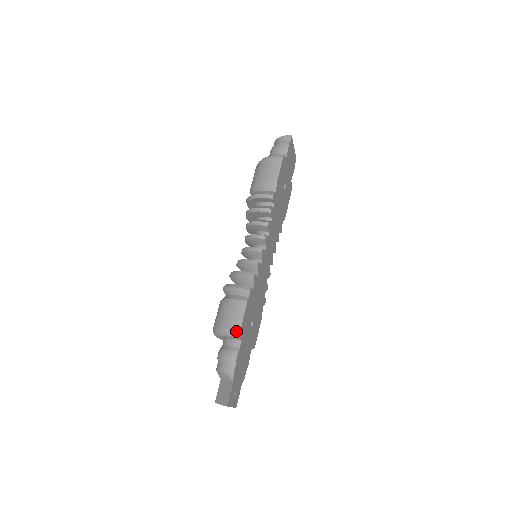
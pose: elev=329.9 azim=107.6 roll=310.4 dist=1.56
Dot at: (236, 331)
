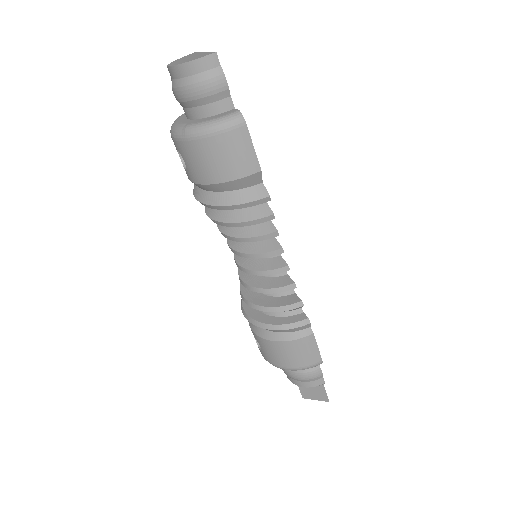
Dot at: (318, 364)
